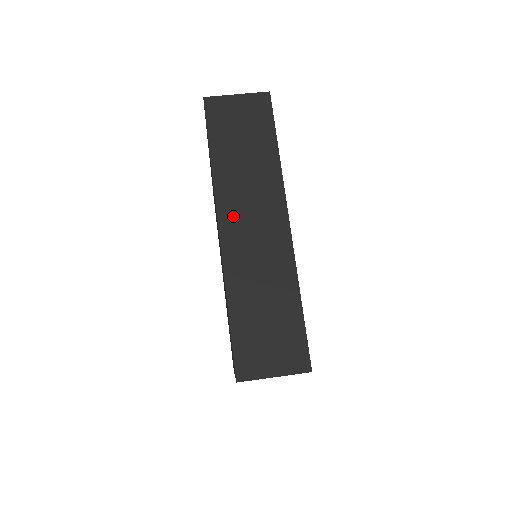
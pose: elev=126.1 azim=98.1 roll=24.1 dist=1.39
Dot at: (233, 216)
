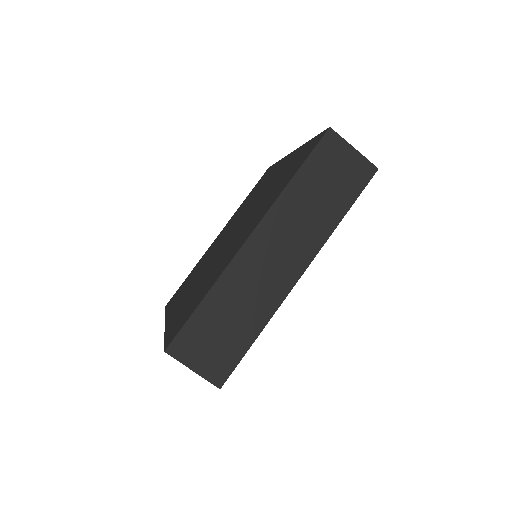
Dot at: (268, 236)
